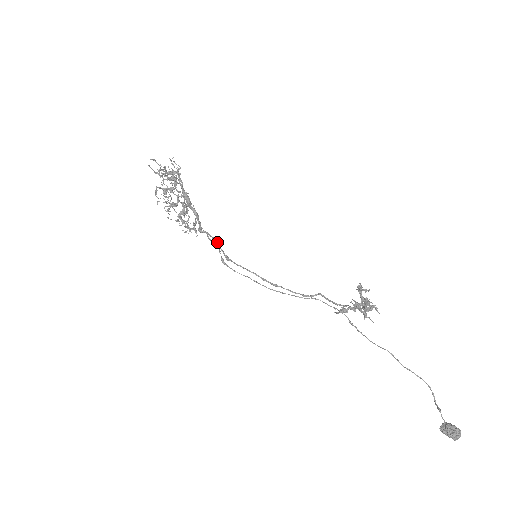
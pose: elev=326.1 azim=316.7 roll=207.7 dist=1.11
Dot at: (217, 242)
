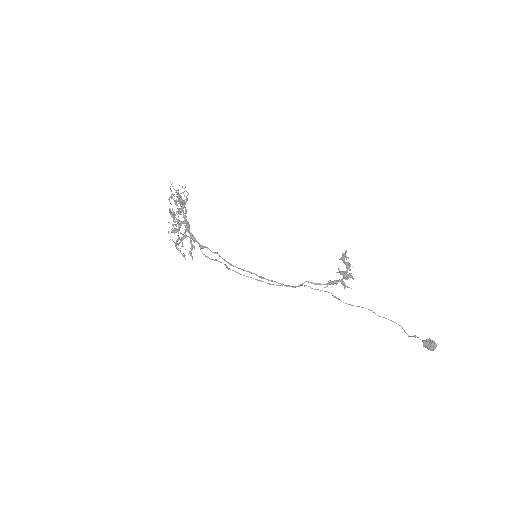
Dot at: (218, 254)
